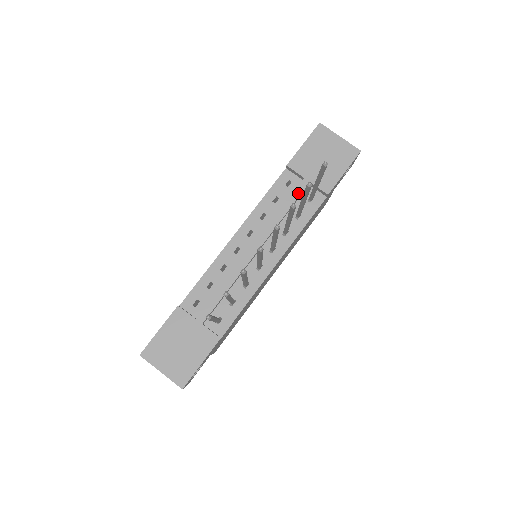
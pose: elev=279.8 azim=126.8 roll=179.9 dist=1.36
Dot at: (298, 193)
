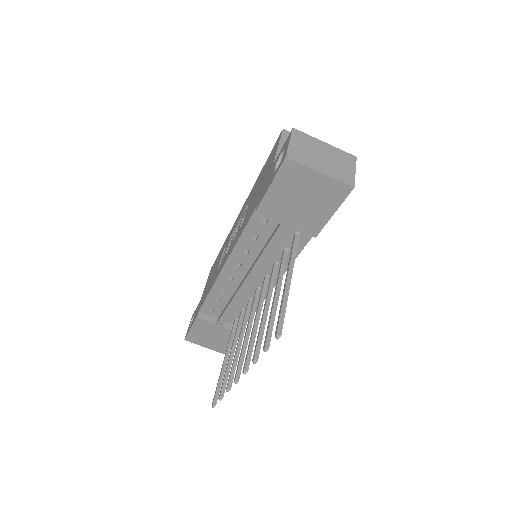
Dot at: (278, 238)
